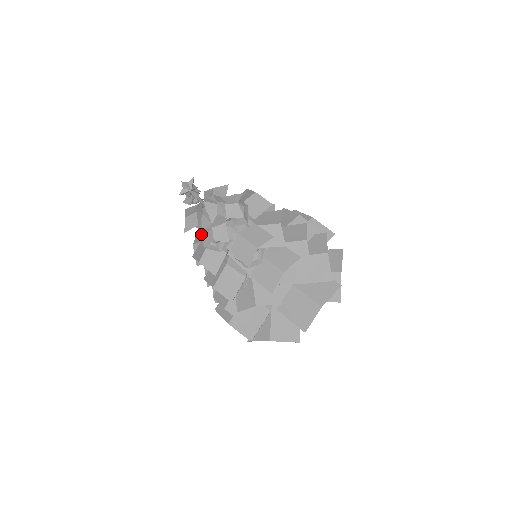
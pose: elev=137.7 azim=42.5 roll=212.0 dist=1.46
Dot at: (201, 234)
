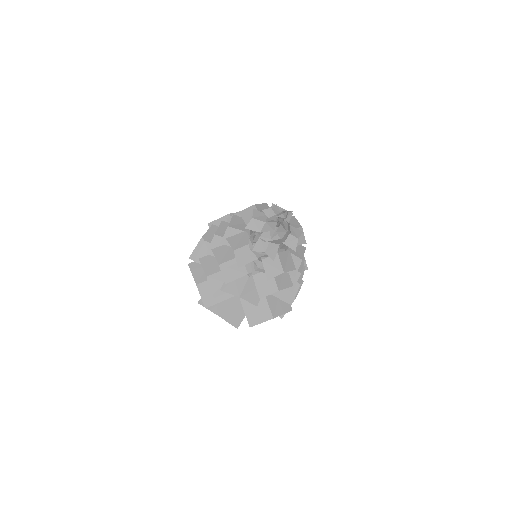
Dot at: (238, 221)
